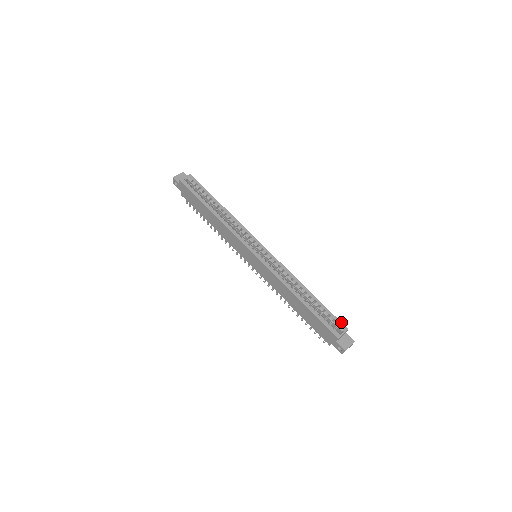
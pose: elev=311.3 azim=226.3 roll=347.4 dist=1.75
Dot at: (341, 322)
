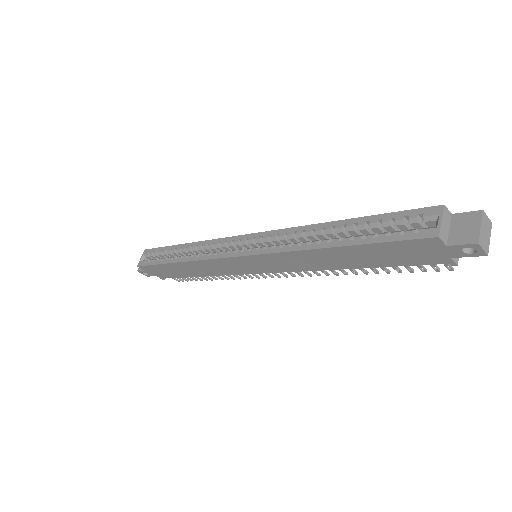
Dot at: (421, 208)
